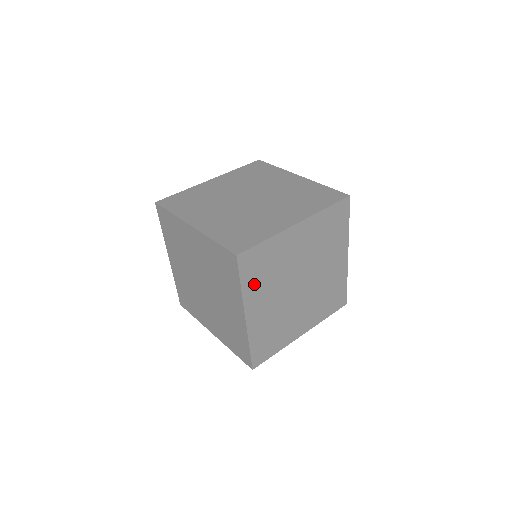
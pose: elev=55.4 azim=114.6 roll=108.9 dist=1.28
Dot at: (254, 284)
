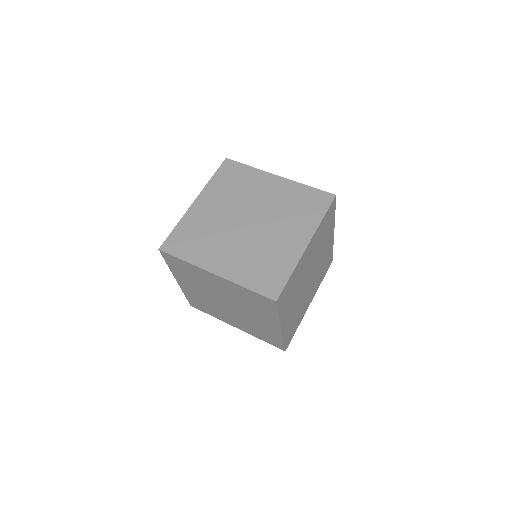
Dot at: (285, 306)
